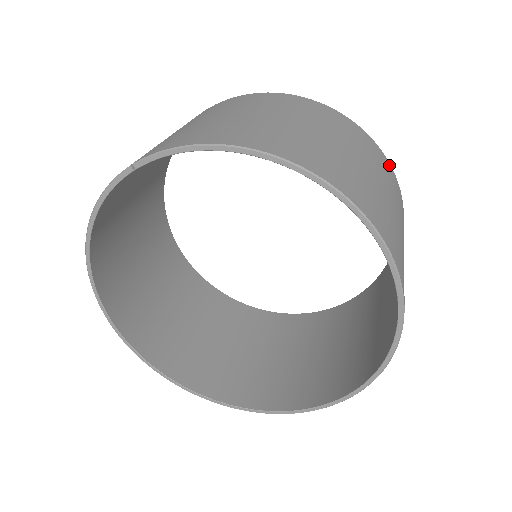
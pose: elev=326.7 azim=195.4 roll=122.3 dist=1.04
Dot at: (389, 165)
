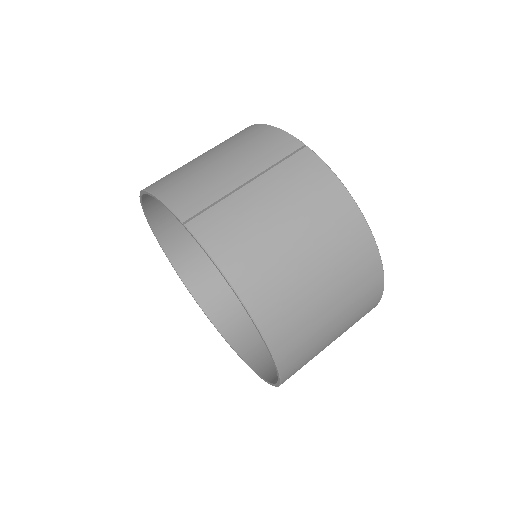
Dot at: (379, 299)
